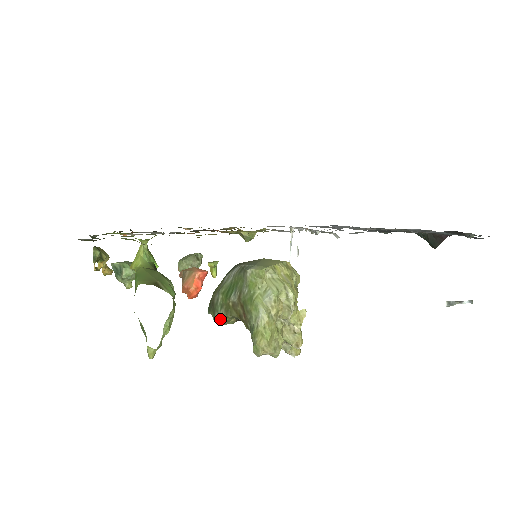
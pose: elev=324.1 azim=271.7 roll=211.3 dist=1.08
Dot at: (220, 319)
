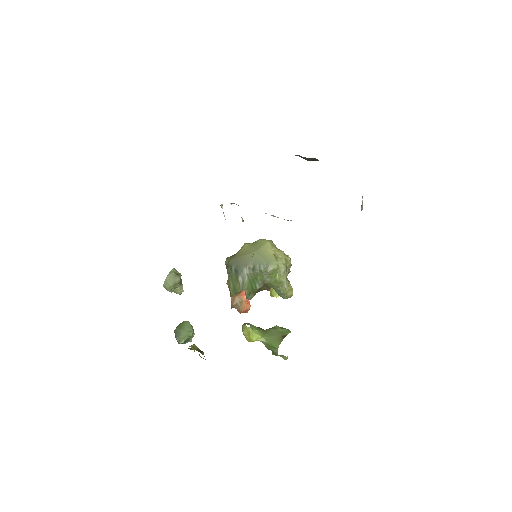
Dot at: (250, 299)
